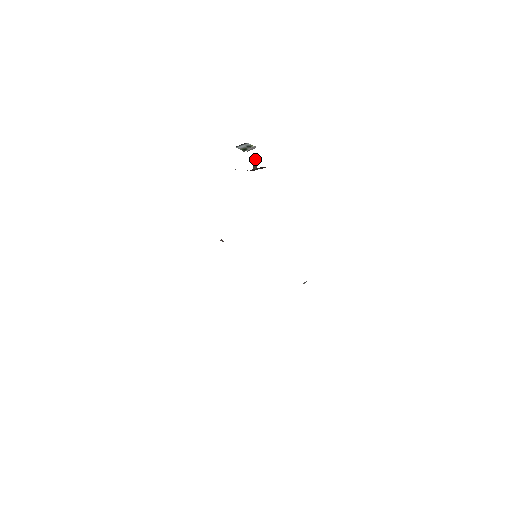
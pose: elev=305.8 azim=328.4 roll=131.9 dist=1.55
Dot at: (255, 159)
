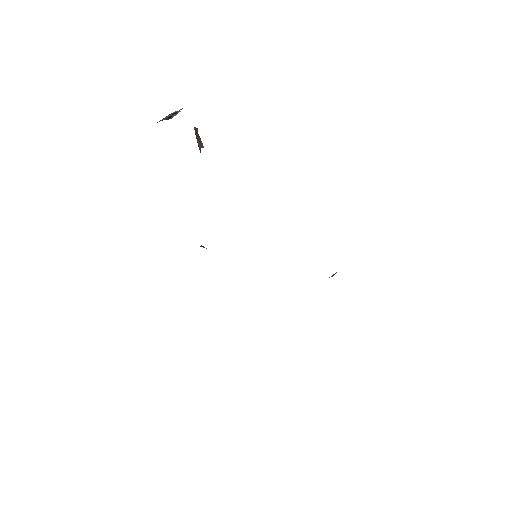
Dot at: occluded
